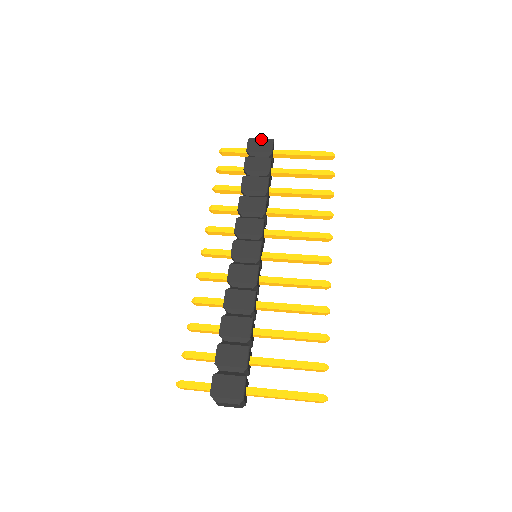
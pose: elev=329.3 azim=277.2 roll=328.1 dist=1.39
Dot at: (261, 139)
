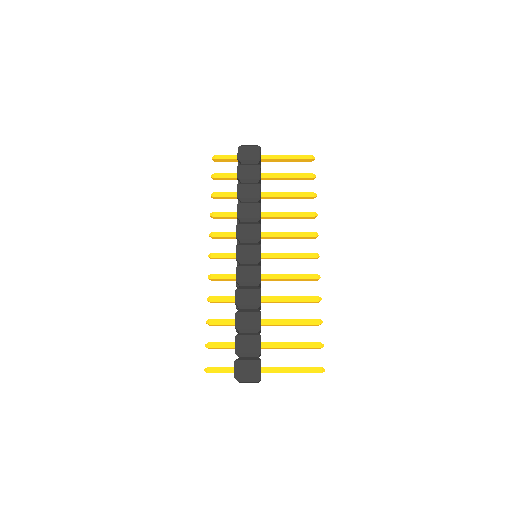
Dot at: (249, 147)
